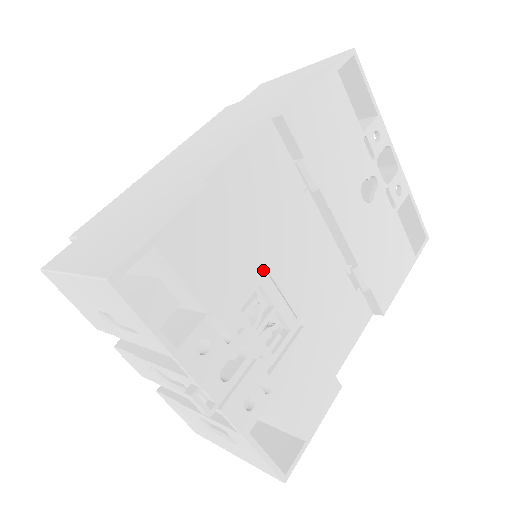
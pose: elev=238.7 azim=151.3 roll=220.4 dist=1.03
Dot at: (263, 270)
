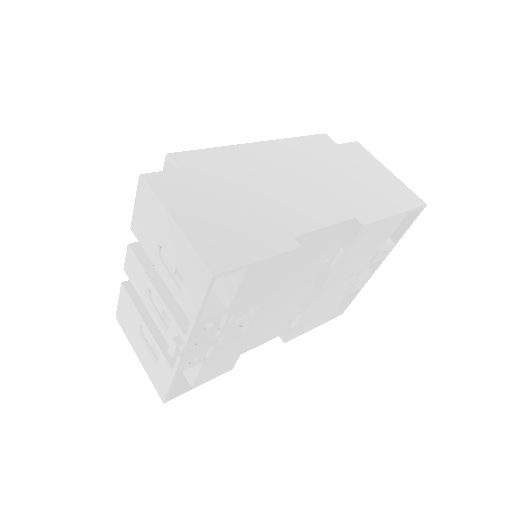
Dot at: (269, 300)
